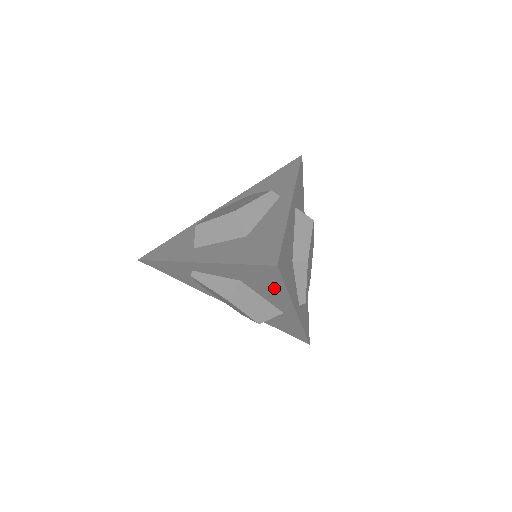
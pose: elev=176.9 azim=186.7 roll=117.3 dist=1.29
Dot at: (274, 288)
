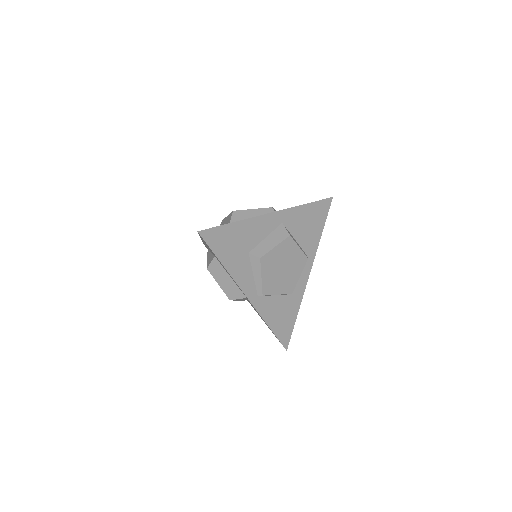
Dot at: occluded
